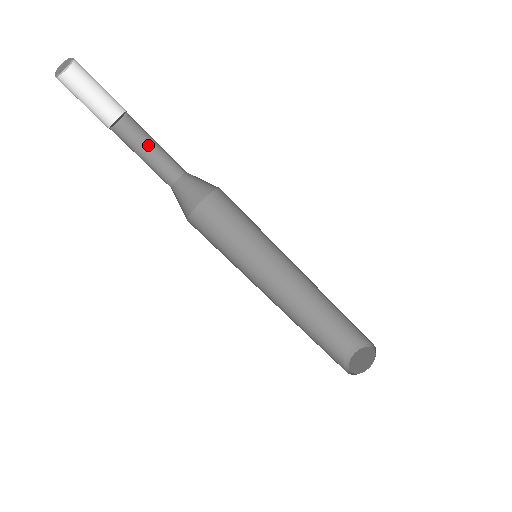
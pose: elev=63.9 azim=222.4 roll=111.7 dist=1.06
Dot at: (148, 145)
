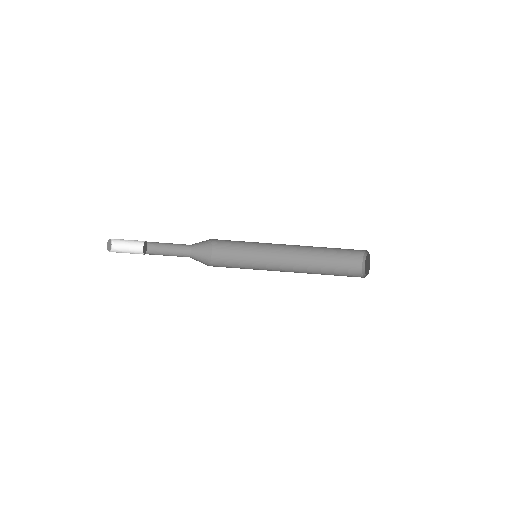
Dot at: (166, 251)
